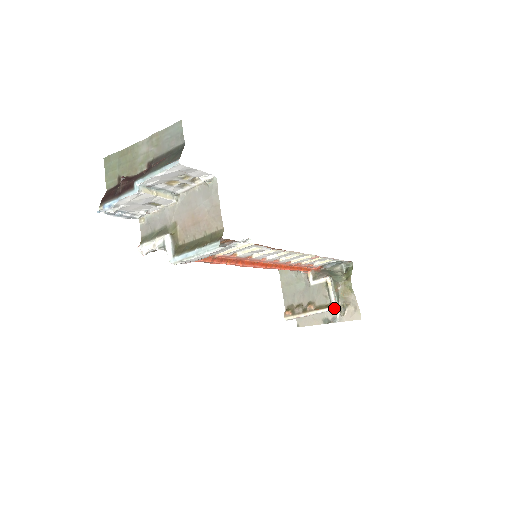
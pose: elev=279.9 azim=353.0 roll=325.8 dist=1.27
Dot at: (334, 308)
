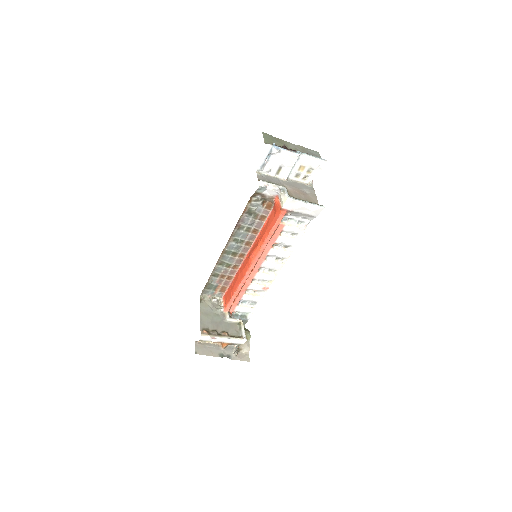
Dot at: (245, 339)
